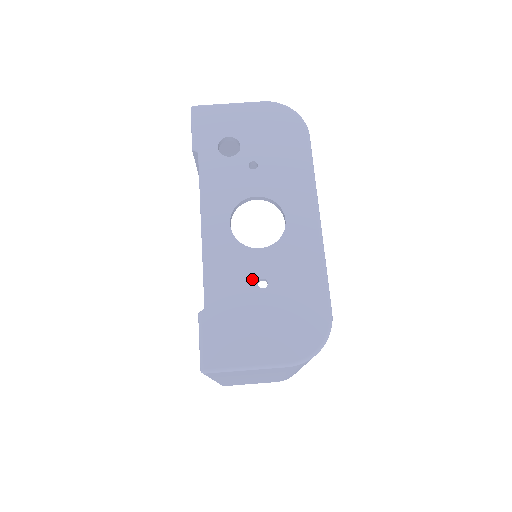
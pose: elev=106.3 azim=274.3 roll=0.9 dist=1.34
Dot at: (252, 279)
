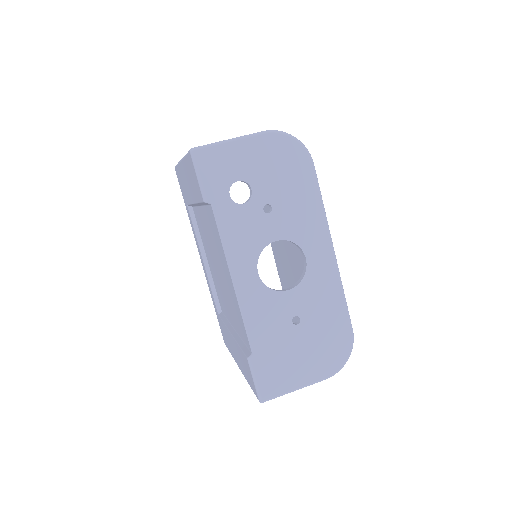
Dot at: (287, 319)
